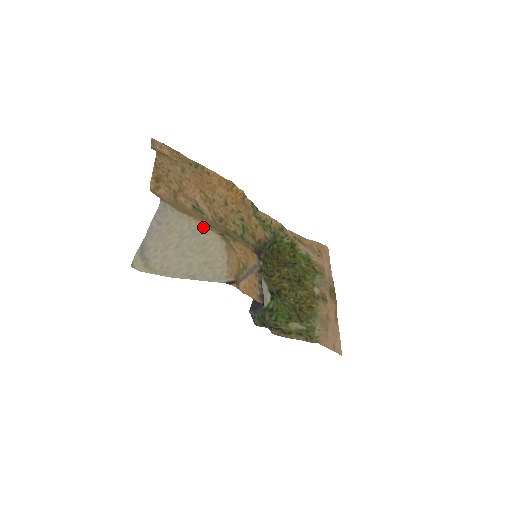
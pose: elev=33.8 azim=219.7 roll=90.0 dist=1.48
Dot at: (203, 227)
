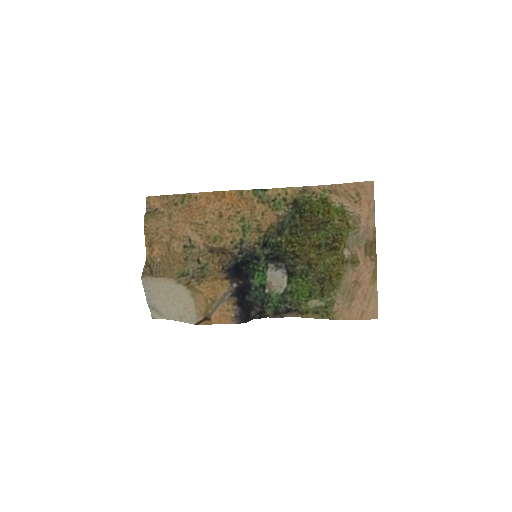
Dot at: (174, 283)
